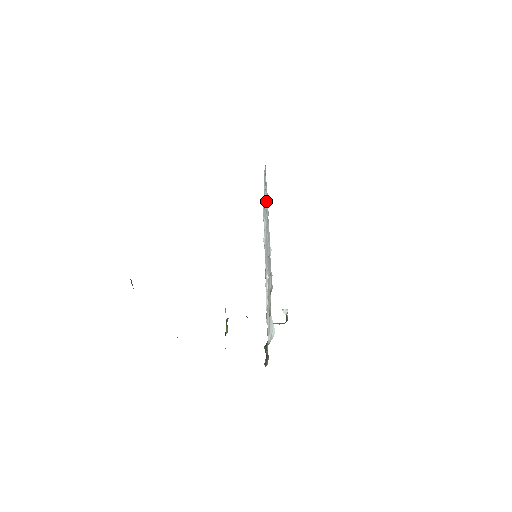
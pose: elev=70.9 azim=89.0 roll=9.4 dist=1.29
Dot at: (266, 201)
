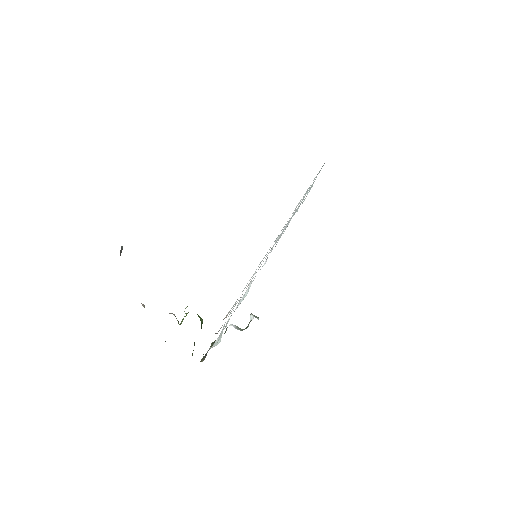
Dot at: (295, 209)
